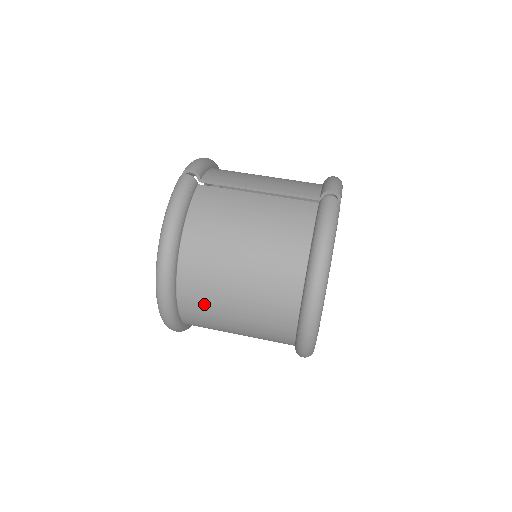
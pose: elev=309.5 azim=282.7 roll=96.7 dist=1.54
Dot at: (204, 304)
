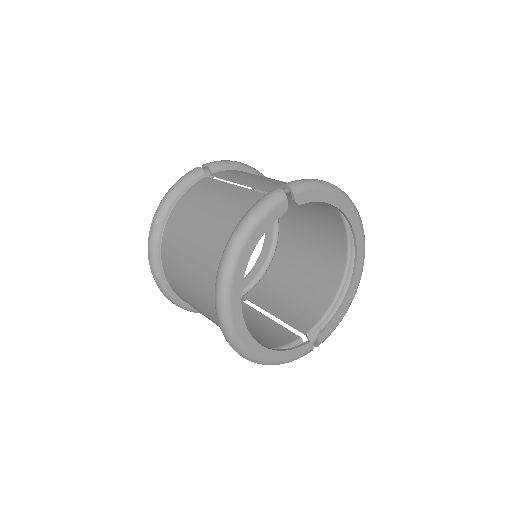
Dot at: (174, 276)
